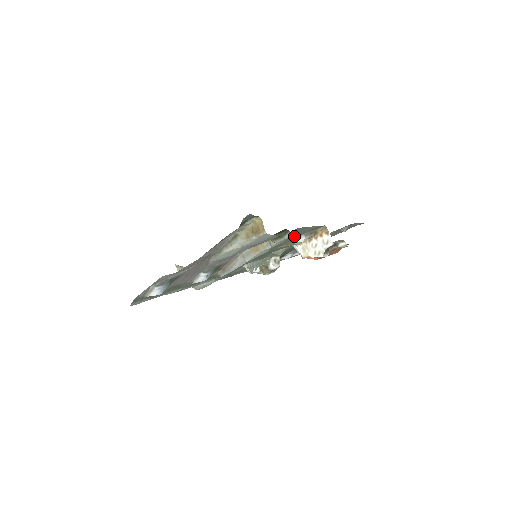
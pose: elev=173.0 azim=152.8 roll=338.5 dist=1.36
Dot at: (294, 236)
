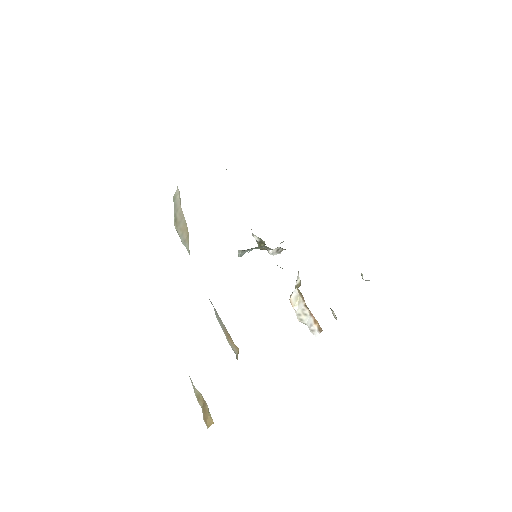
Dot at: occluded
